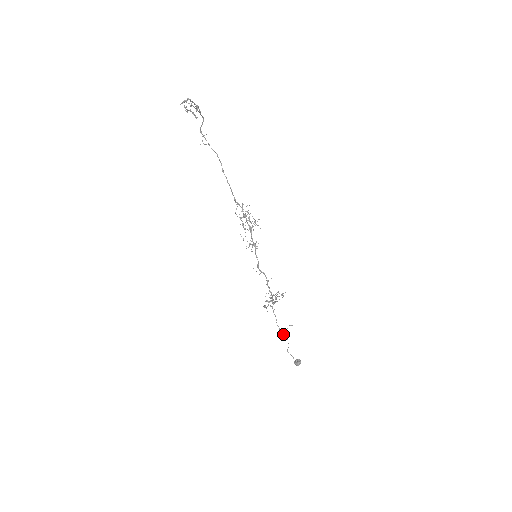
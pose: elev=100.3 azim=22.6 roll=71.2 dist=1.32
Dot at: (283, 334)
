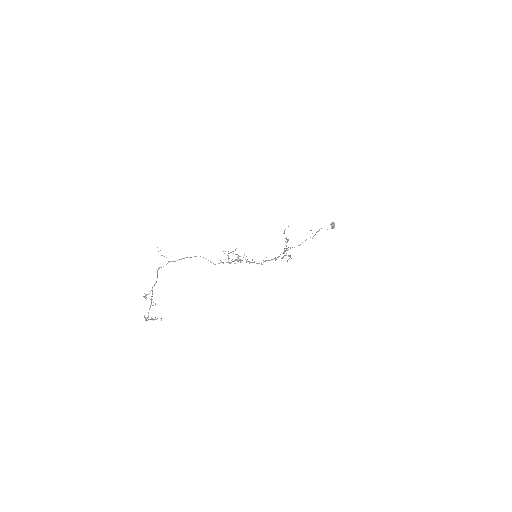
Dot at: occluded
